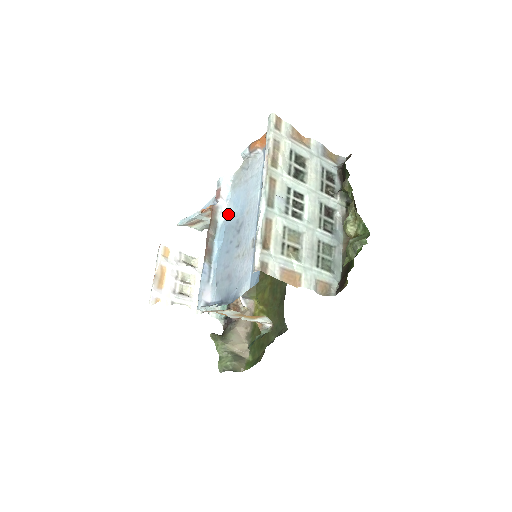
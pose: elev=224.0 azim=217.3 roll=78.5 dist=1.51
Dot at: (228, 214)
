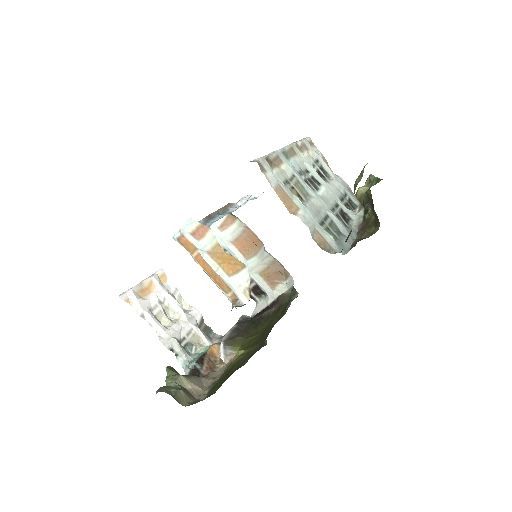
Dot at: occluded
